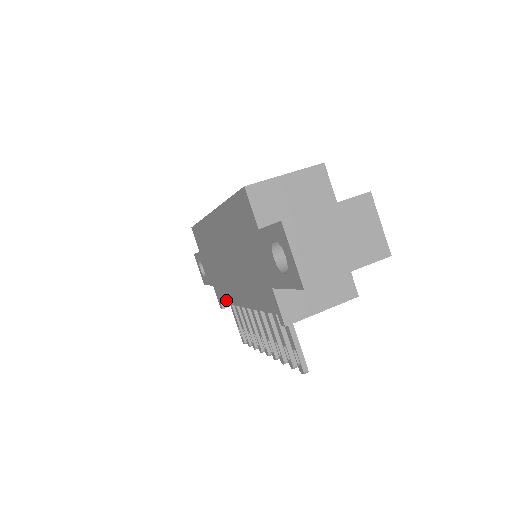
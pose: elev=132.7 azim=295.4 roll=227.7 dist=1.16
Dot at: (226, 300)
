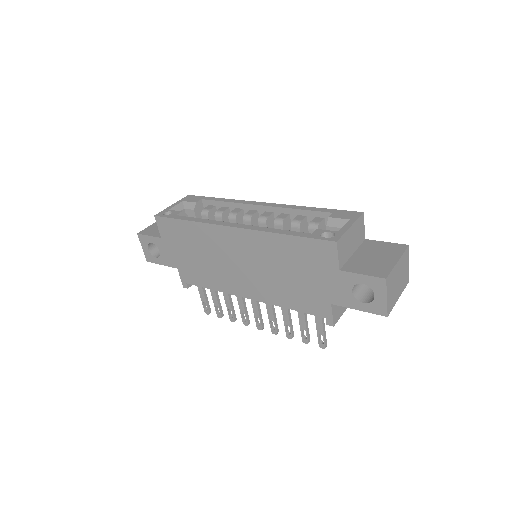
Dot at: (208, 286)
